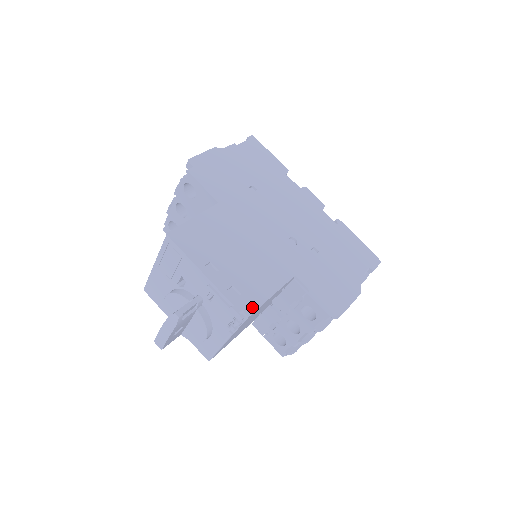
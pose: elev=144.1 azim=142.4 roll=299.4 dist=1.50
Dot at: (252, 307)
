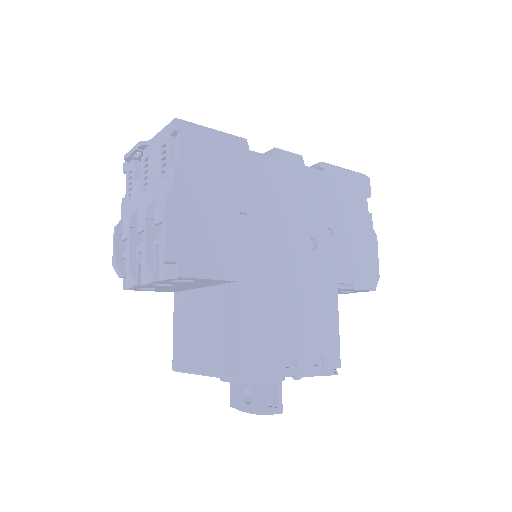
Dot at: (337, 357)
